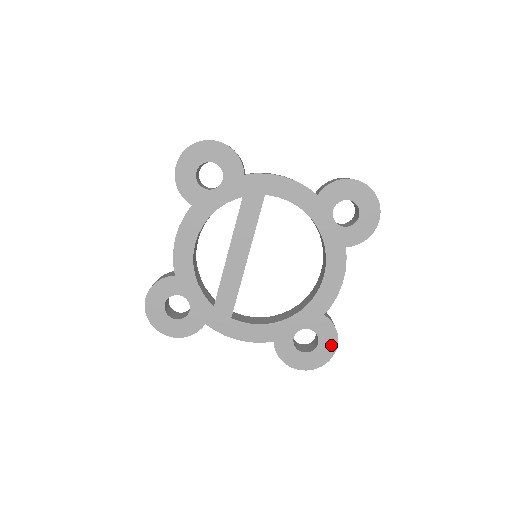
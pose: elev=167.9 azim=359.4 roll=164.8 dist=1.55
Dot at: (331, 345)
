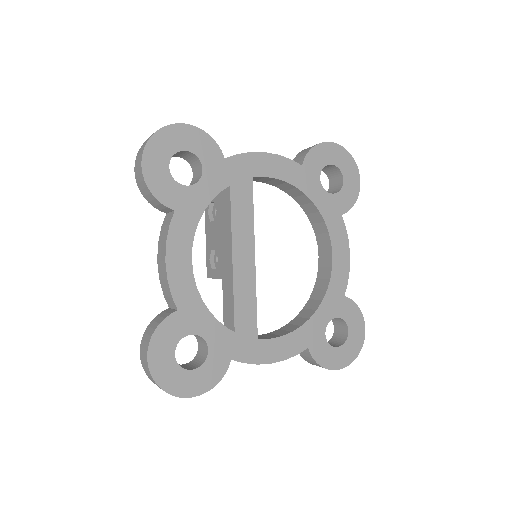
Dot at: (360, 327)
